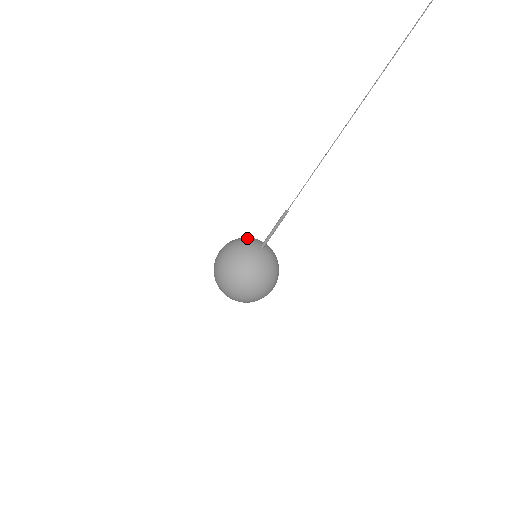
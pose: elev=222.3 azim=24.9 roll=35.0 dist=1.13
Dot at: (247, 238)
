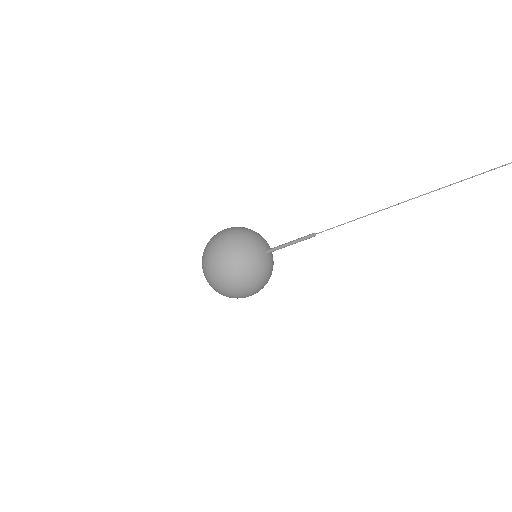
Dot at: (243, 241)
